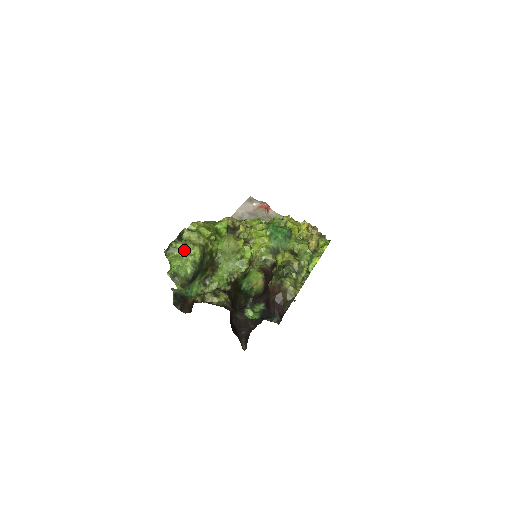
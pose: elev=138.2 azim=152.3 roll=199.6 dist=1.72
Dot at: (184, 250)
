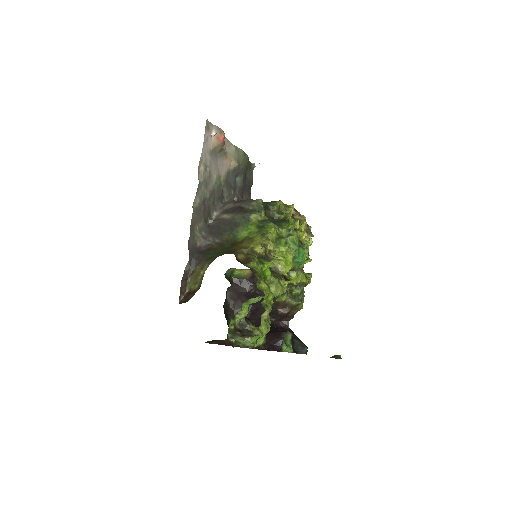
Dot at: occluded
